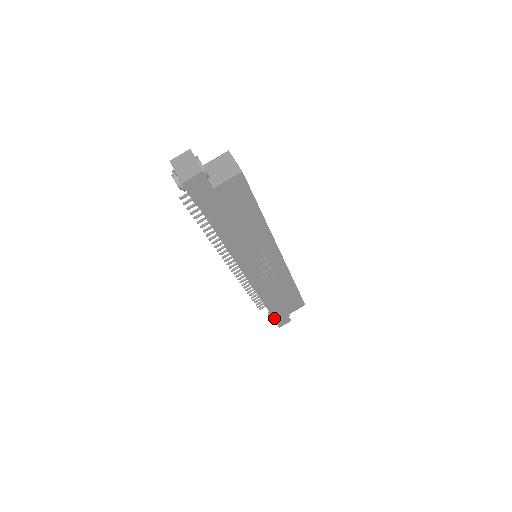
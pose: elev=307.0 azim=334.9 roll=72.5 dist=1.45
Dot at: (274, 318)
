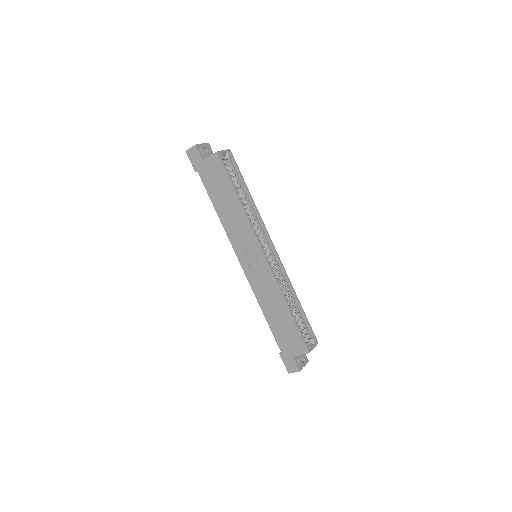
Dot at: (281, 352)
